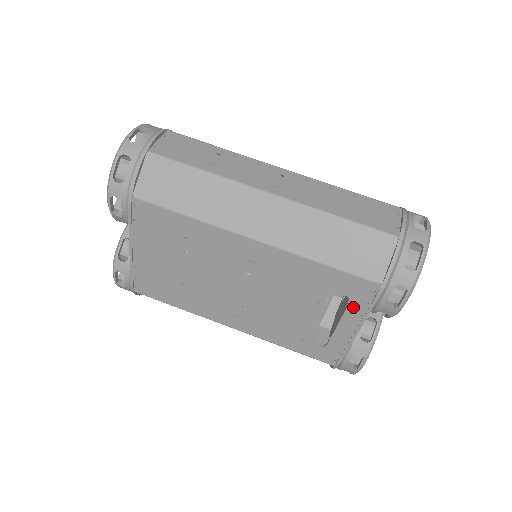
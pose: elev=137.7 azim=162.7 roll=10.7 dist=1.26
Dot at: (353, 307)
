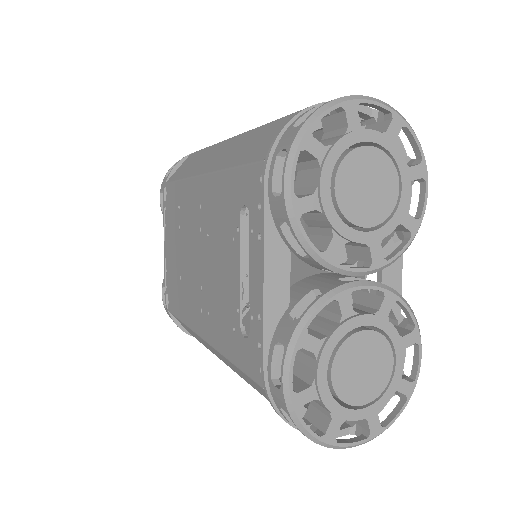
Dot at: (253, 225)
